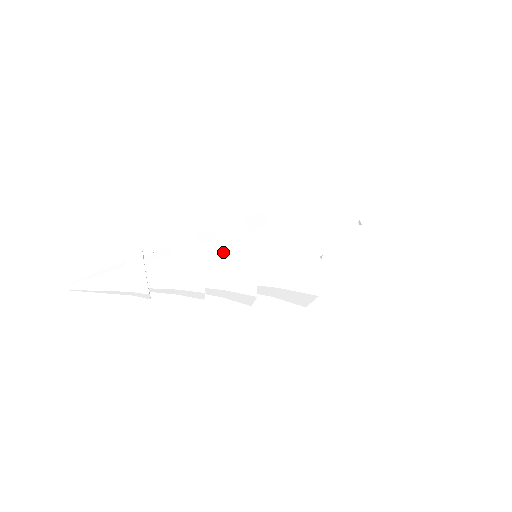
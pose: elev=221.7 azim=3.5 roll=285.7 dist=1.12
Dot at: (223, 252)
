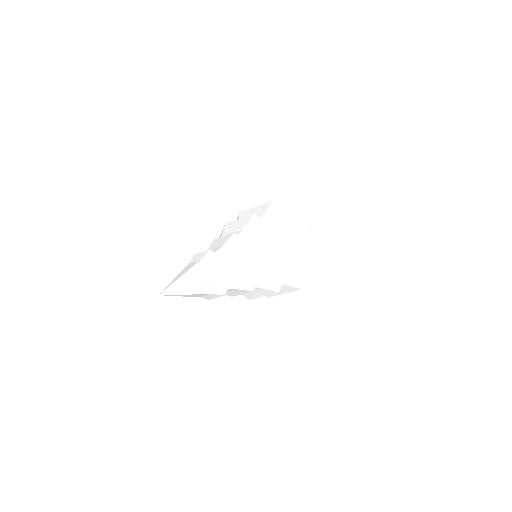
Dot at: (256, 235)
